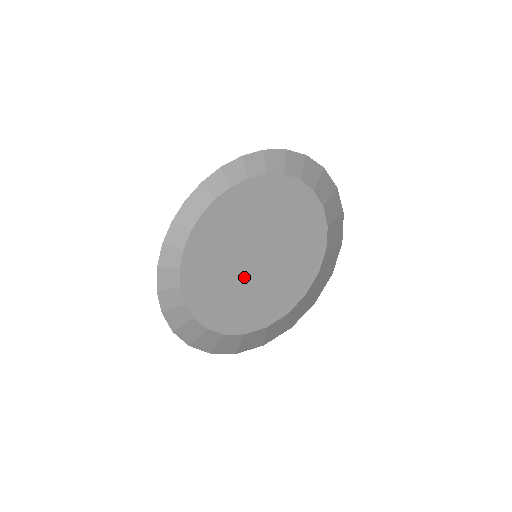
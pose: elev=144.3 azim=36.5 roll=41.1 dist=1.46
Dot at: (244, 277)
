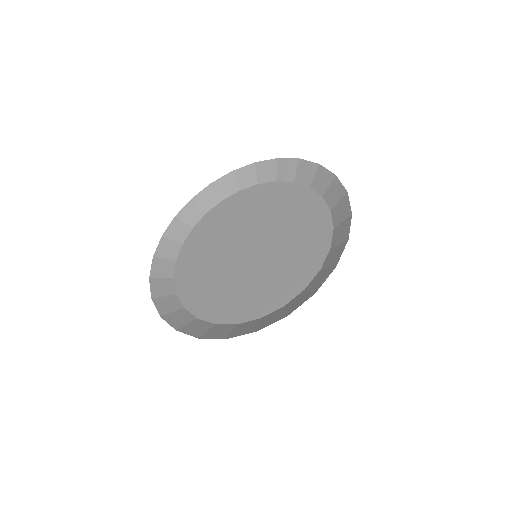
Dot at: (223, 261)
